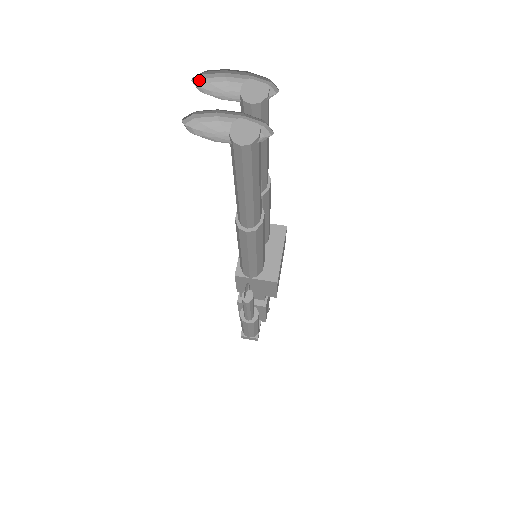
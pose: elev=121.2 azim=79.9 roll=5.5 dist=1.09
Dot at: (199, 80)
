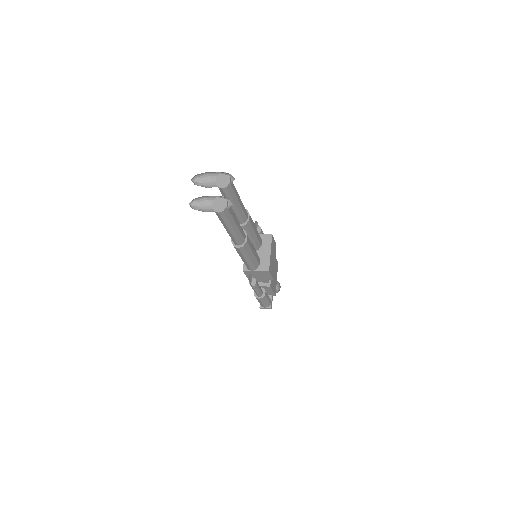
Dot at: (195, 179)
